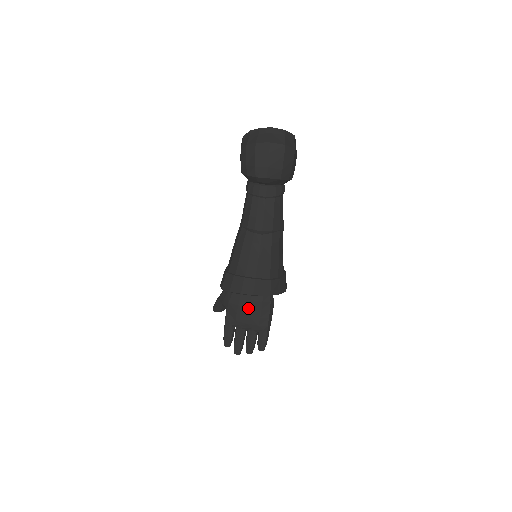
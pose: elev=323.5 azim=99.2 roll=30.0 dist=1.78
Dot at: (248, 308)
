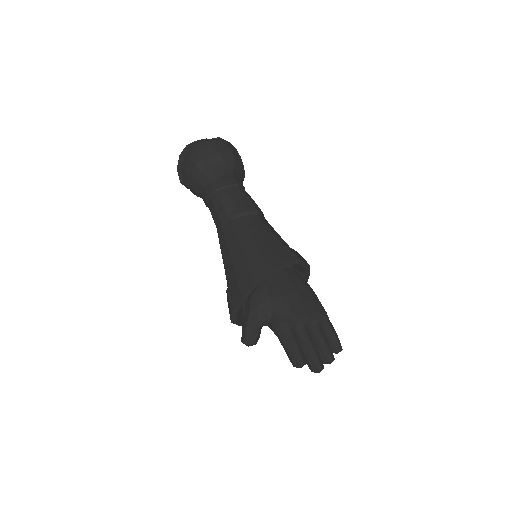
Dot at: (296, 293)
